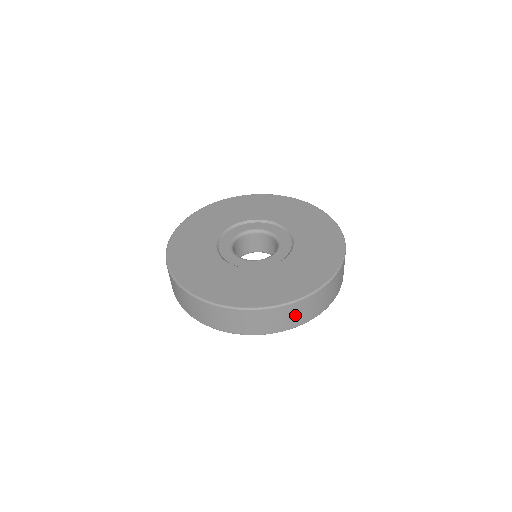
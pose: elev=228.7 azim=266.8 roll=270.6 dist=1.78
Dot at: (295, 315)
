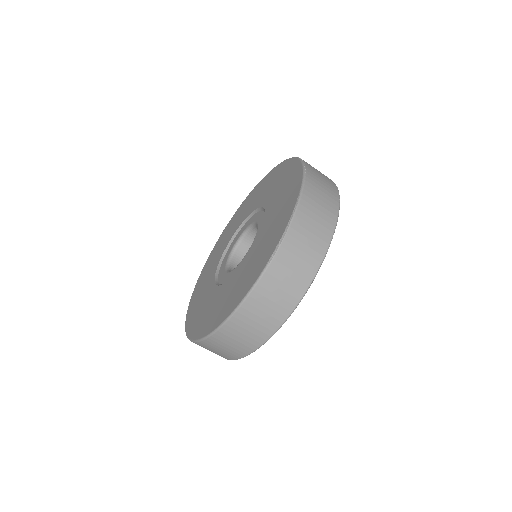
Dot at: (265, 311)
